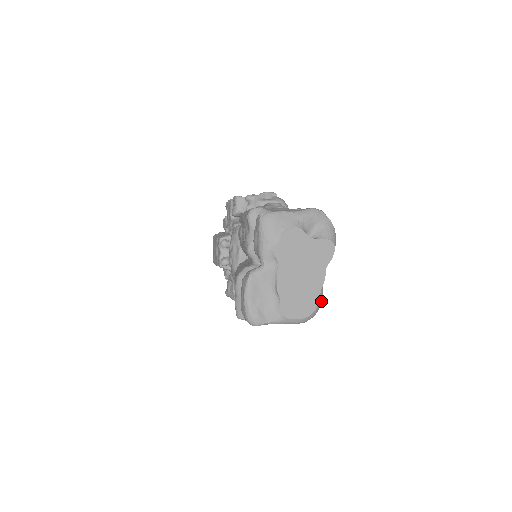
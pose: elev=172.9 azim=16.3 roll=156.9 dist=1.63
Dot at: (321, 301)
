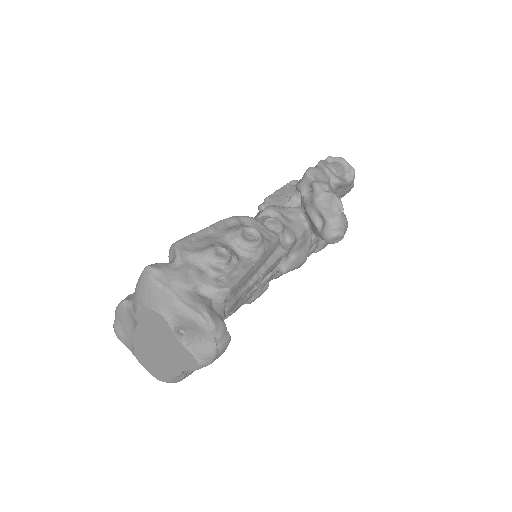
Dot at: (178, 381)
